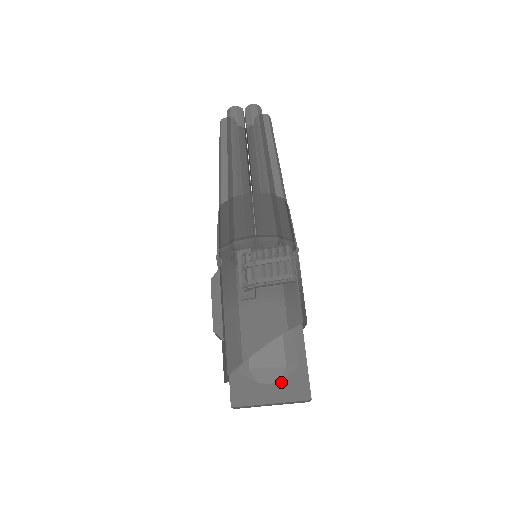
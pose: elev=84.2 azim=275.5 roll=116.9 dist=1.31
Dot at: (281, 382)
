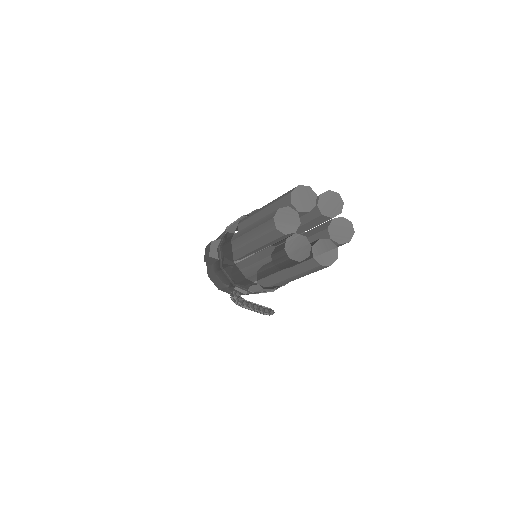
Dot at: occluded
